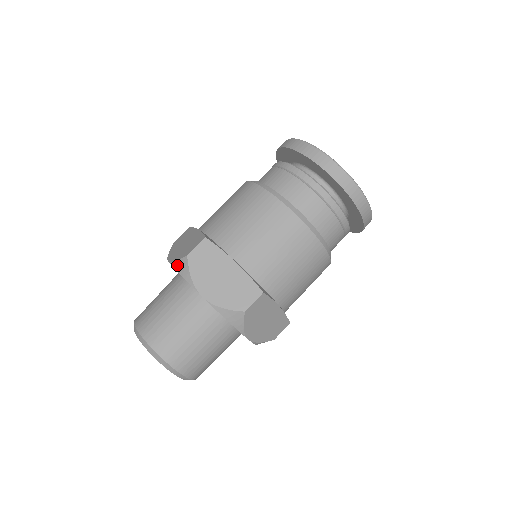
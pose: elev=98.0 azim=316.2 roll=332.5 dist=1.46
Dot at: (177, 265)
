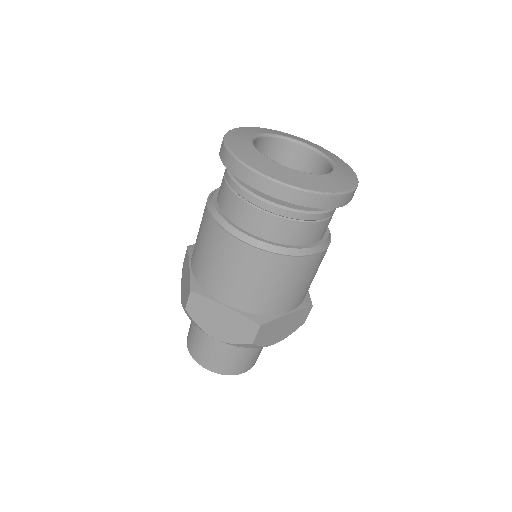
Dot at: occluded
